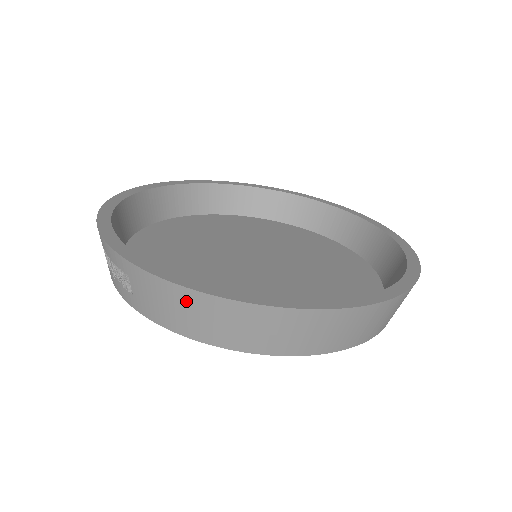
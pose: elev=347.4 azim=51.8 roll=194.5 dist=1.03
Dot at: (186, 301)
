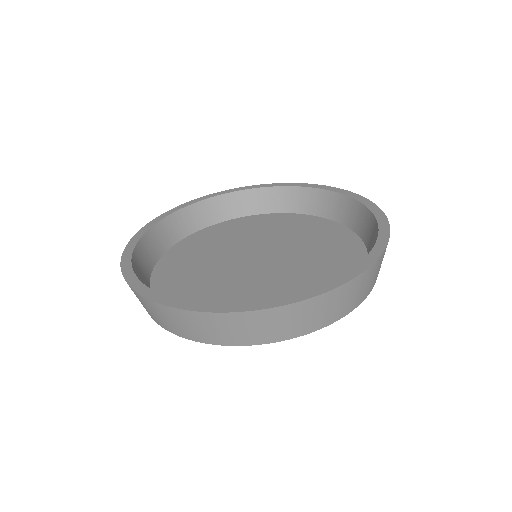
Dot at: occluded
